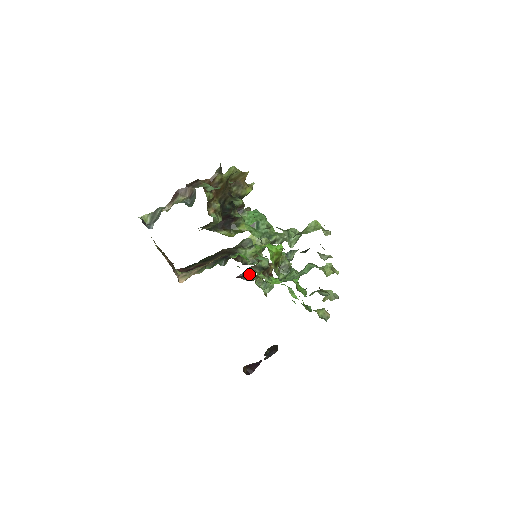
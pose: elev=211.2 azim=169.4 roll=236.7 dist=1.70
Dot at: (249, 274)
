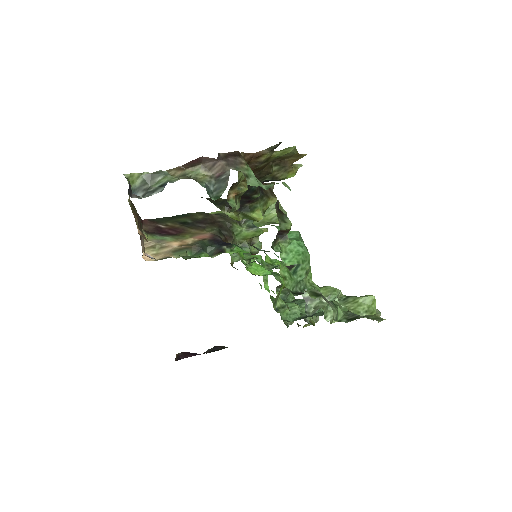
Dot at: occluded
